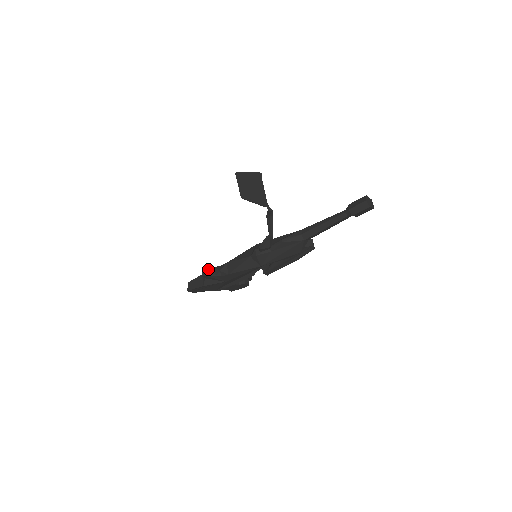
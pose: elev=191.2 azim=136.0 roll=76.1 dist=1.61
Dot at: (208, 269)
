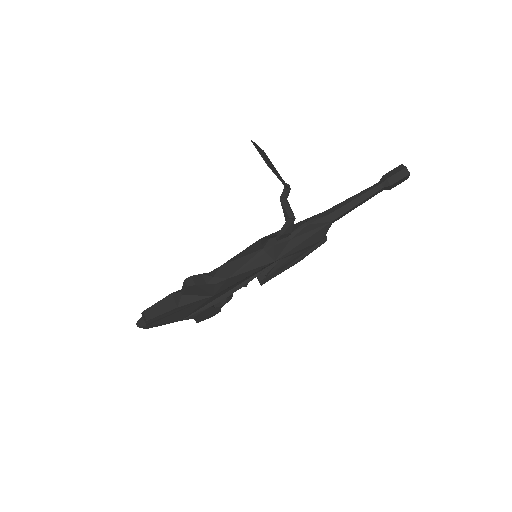
Dot at: (195, 276)
